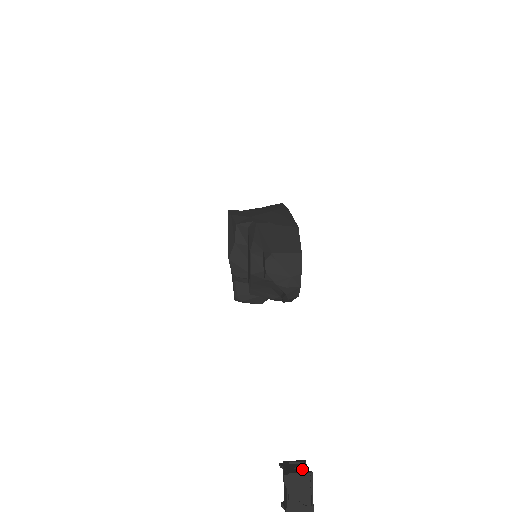
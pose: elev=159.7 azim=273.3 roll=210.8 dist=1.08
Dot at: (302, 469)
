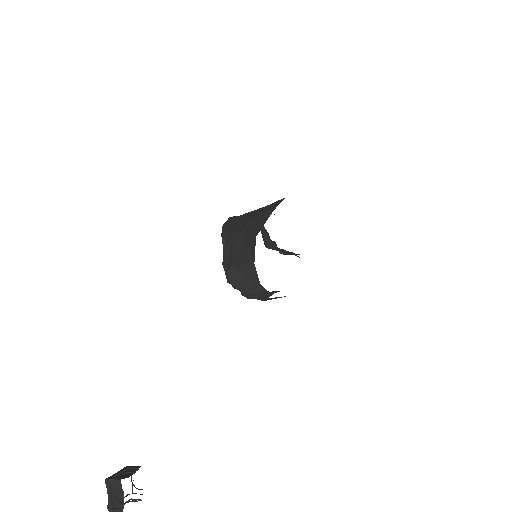
Dot at: (129, 474)
